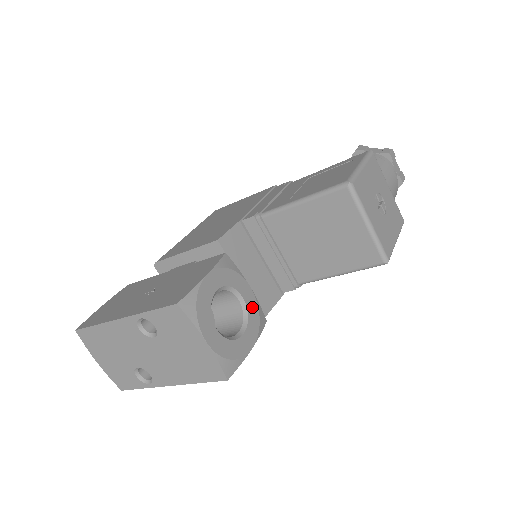
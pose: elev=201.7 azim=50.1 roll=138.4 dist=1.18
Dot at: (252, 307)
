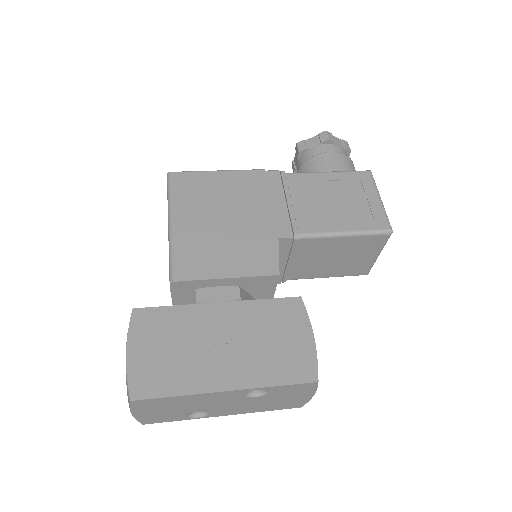
Dot at: occluded
